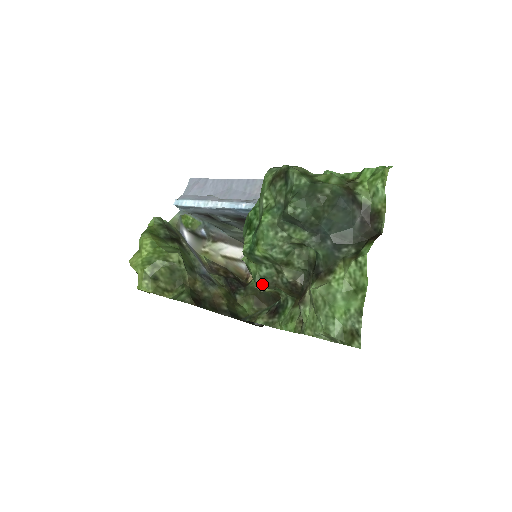
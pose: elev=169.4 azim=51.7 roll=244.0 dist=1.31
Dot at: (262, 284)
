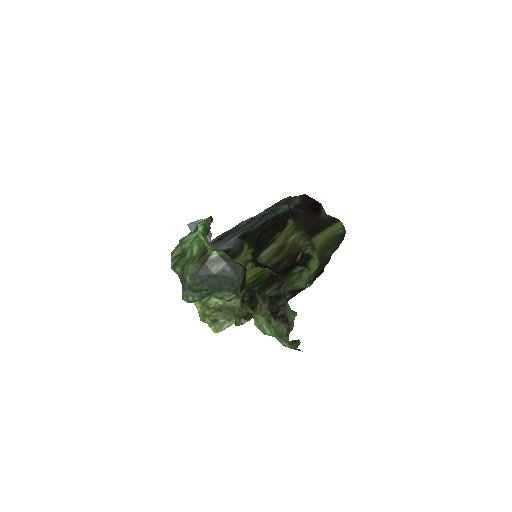
Dot at: occluded
